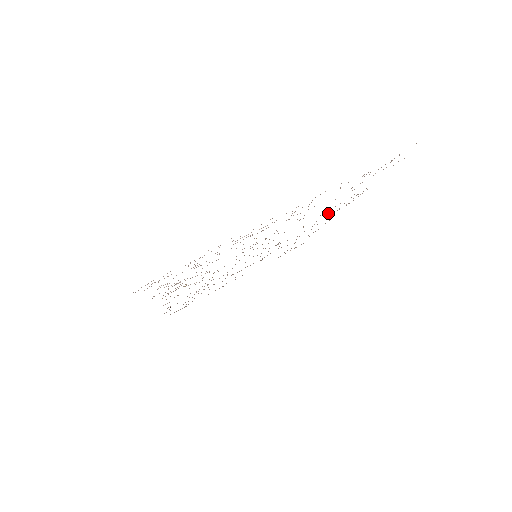
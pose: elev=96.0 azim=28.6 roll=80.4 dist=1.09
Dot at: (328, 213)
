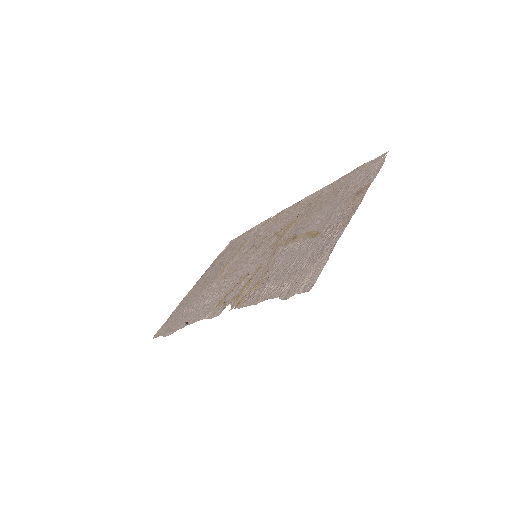
Dot at: (301, 209)
